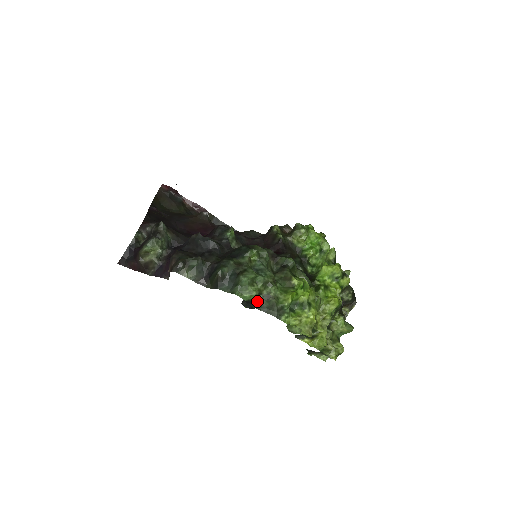
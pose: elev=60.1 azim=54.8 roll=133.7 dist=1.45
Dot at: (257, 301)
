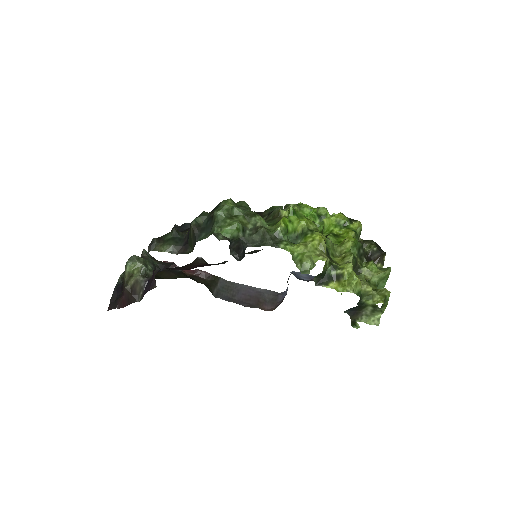
Dot at: (244, 237)
